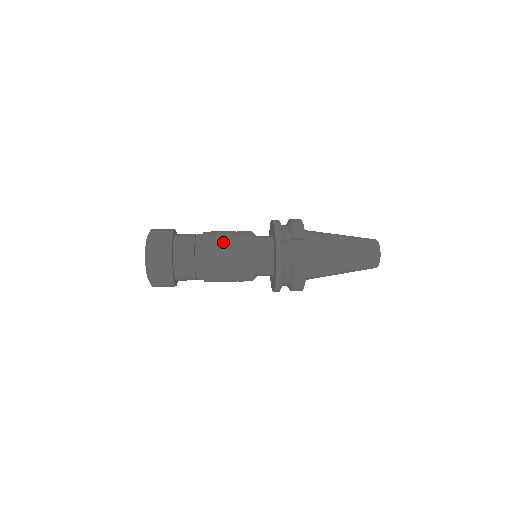
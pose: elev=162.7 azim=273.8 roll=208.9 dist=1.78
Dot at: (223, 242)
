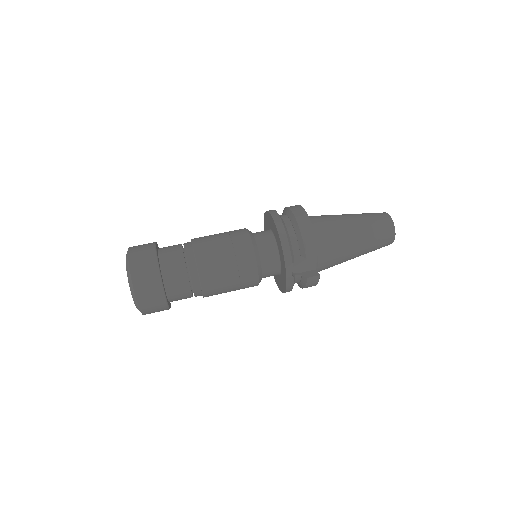
Dot at: (222, 269)
